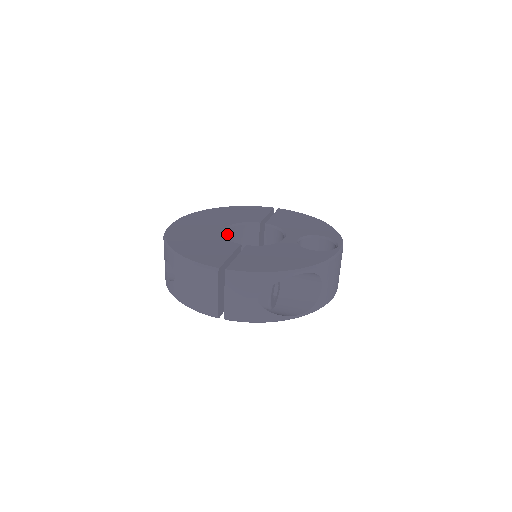
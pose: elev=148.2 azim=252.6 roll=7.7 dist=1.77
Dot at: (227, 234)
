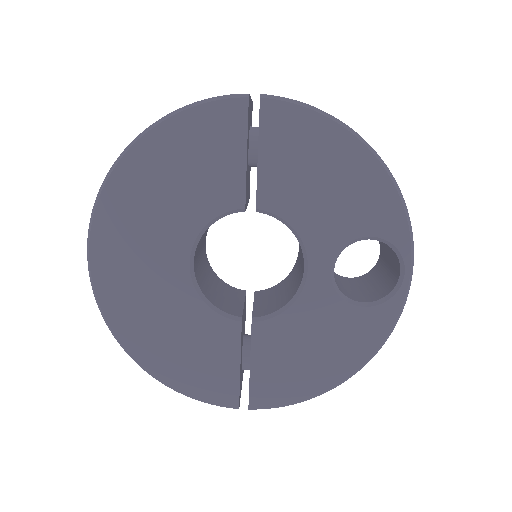
Dot at: (195, 253)
